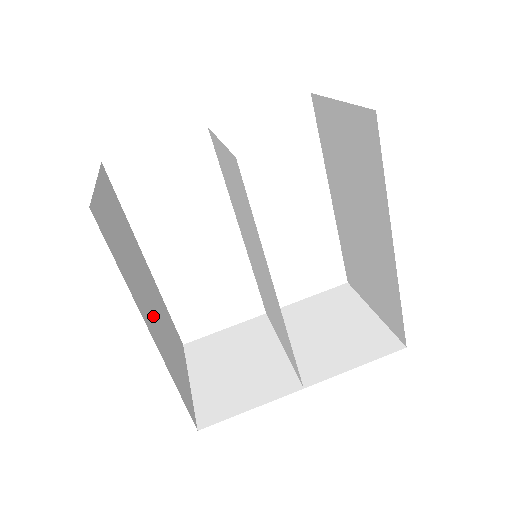
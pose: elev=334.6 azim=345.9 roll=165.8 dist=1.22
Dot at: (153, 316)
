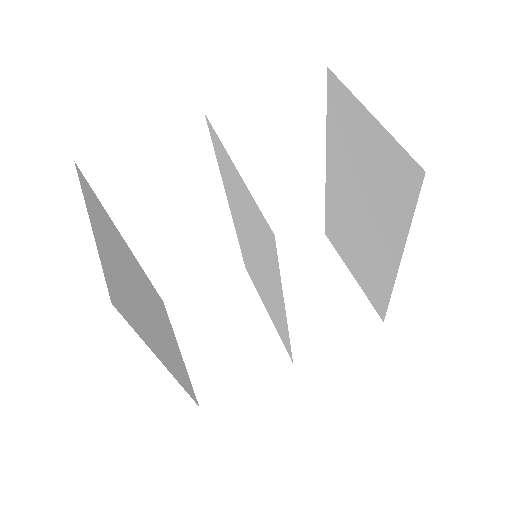
Dot at: (156, 330)
